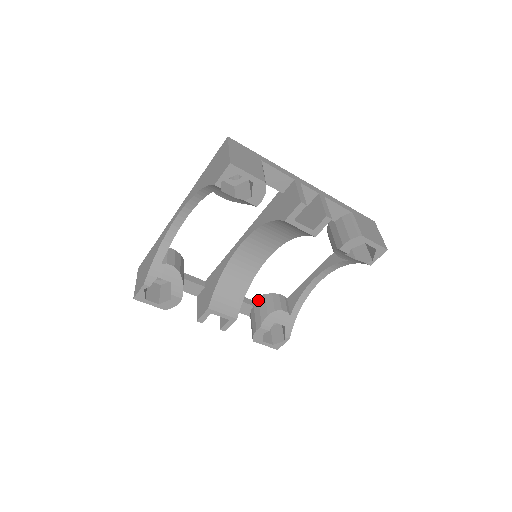
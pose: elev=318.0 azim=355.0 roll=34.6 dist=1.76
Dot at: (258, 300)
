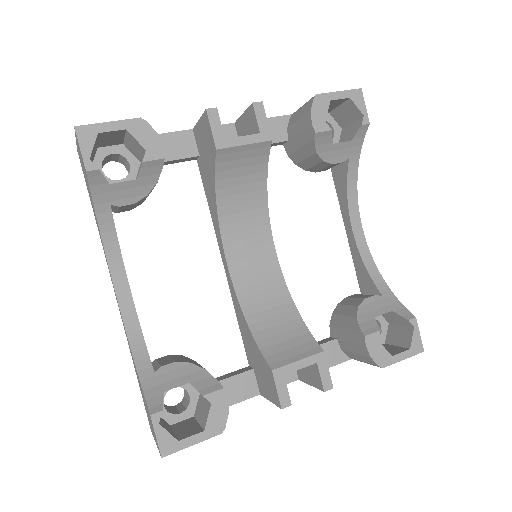
Dot at: (332, 327)
